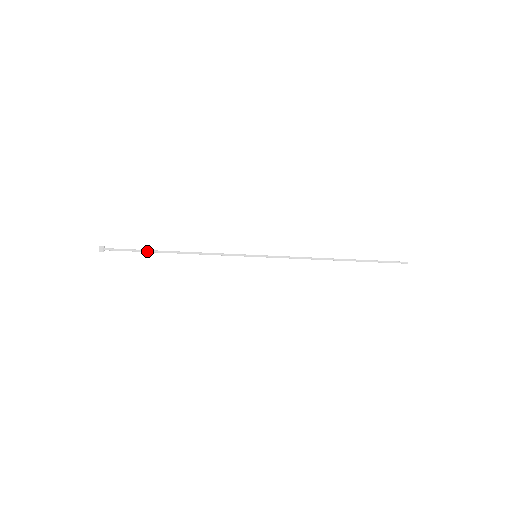
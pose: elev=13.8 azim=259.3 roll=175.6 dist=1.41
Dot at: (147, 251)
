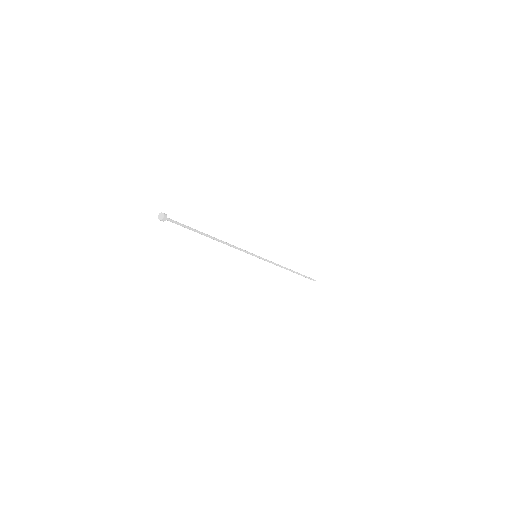
Dot at: (195, 231)
